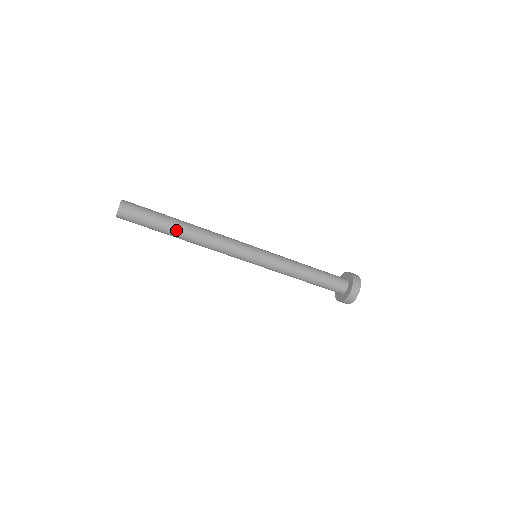
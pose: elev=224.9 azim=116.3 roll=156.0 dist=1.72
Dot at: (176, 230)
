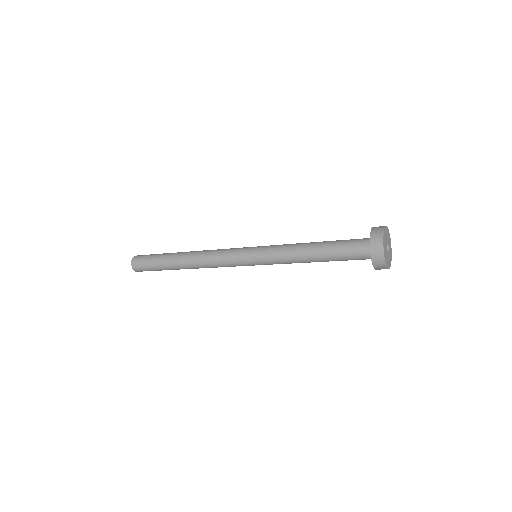
Dot at: occluded
